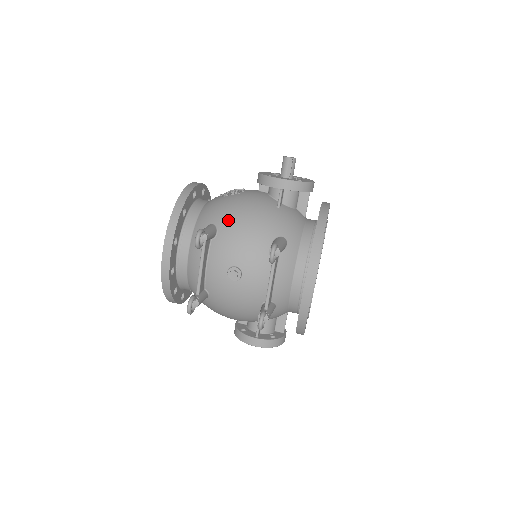
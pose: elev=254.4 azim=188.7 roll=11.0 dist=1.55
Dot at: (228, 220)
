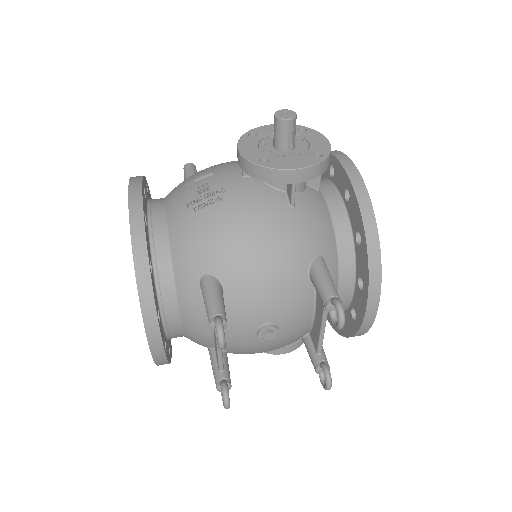
Dot at: (233, 264)
